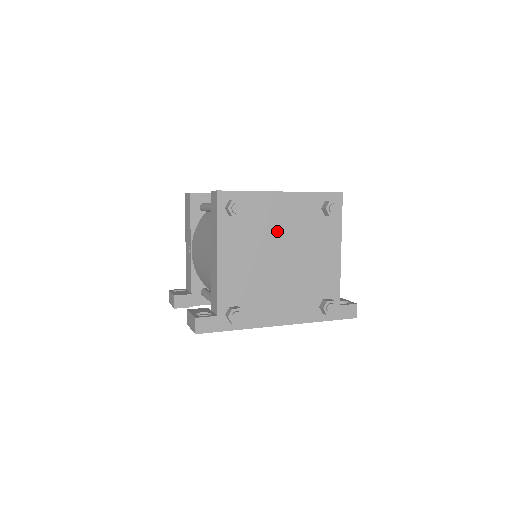
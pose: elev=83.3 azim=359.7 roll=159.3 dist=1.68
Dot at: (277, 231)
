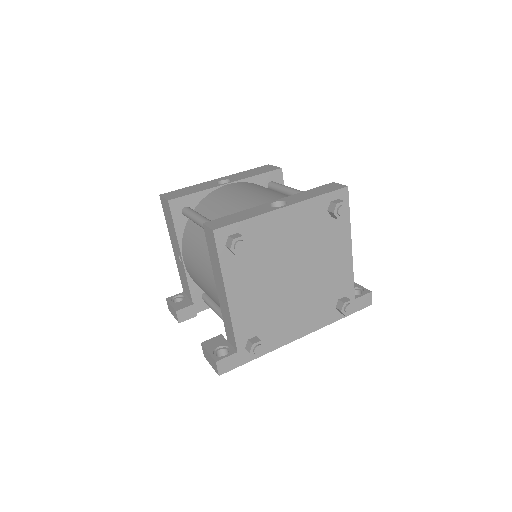
Dot at: (284, 250)
